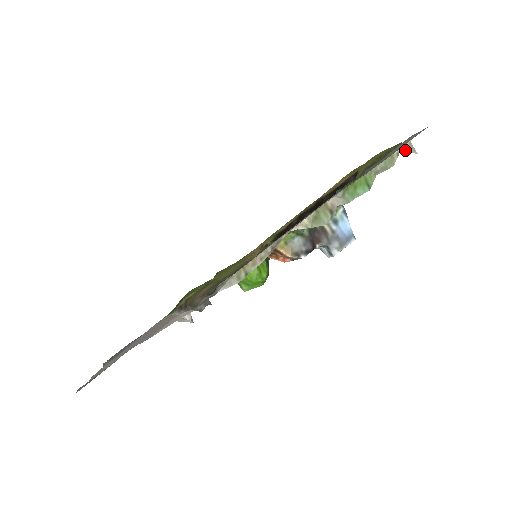
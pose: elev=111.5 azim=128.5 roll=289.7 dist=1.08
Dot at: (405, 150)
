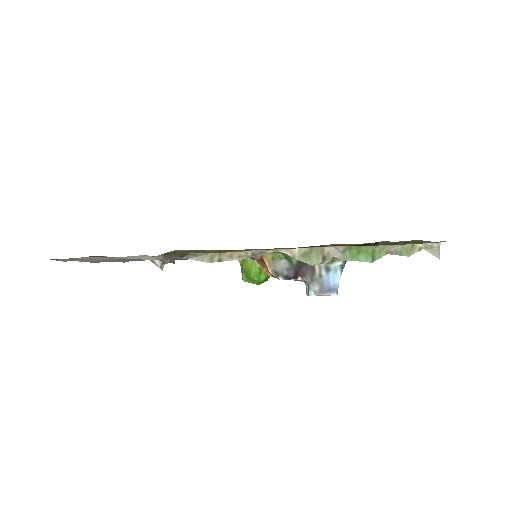
Dot at: (430, 250)
